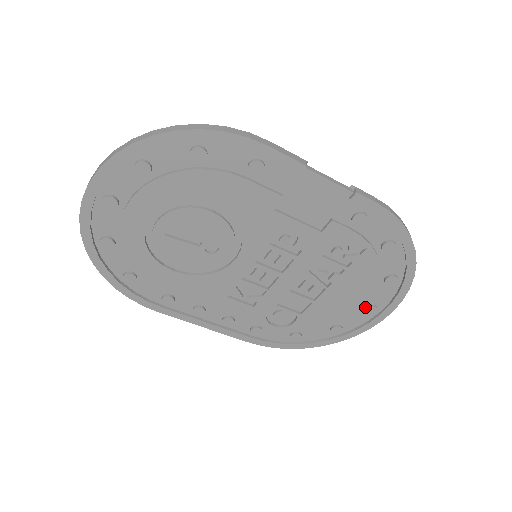
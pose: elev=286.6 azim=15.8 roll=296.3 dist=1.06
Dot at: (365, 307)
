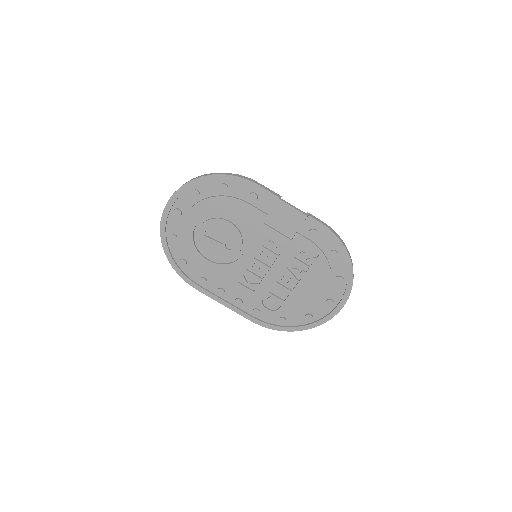
Dot at: (326, 301)
